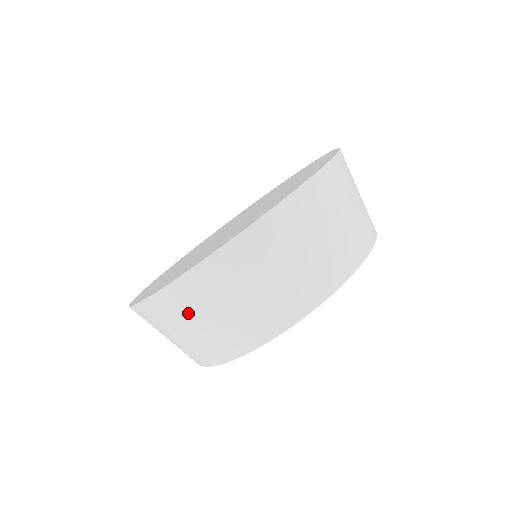
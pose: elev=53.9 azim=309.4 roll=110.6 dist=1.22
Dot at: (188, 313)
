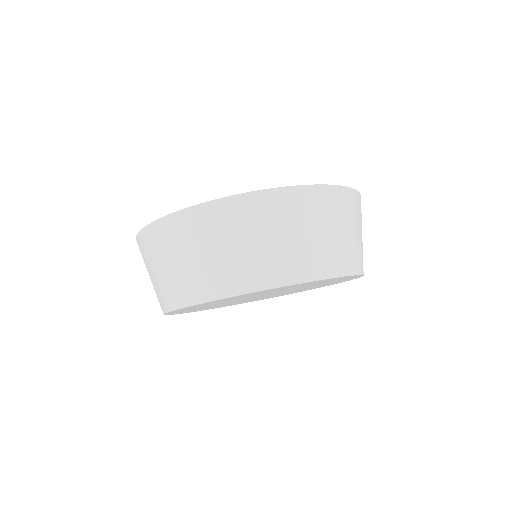
Dot at: (198, 238)
